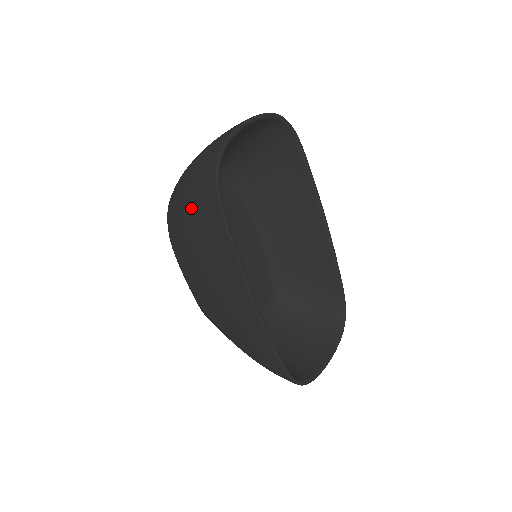
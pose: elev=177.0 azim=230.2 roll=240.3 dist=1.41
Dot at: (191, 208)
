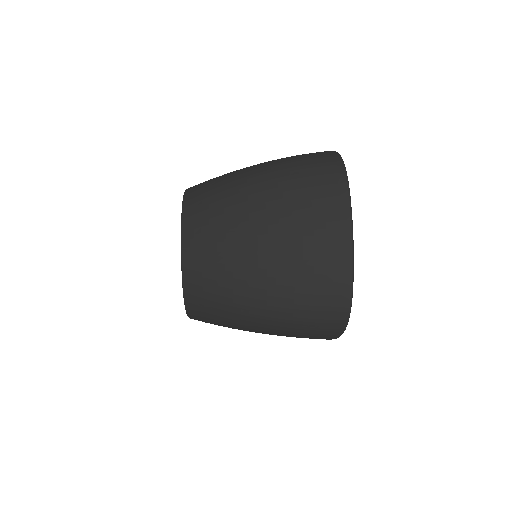
Dot at: (277, 333)
